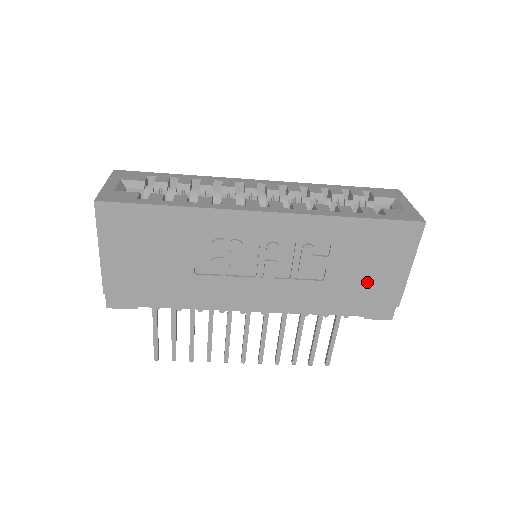
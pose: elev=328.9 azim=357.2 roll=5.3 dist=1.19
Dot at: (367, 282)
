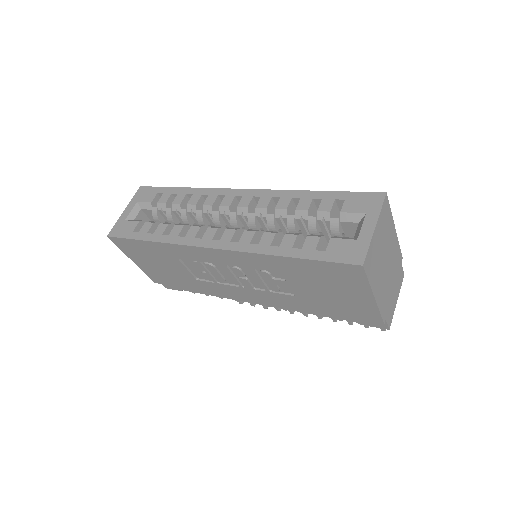
Dot at: (336, 302)
